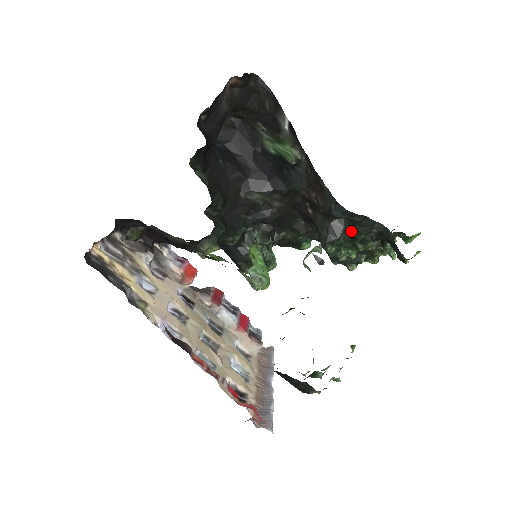
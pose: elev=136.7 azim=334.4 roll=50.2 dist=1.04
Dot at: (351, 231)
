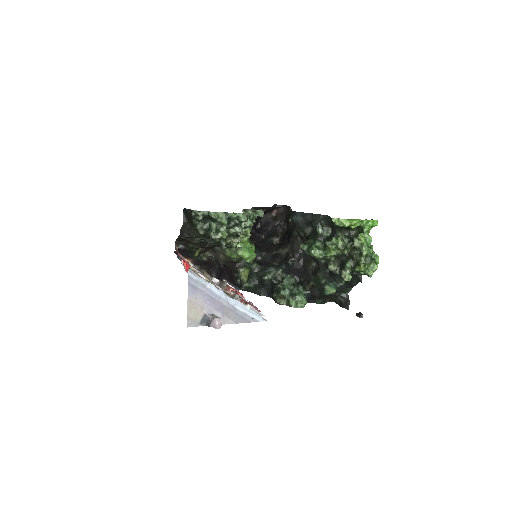
Dot at: (314, 232)
